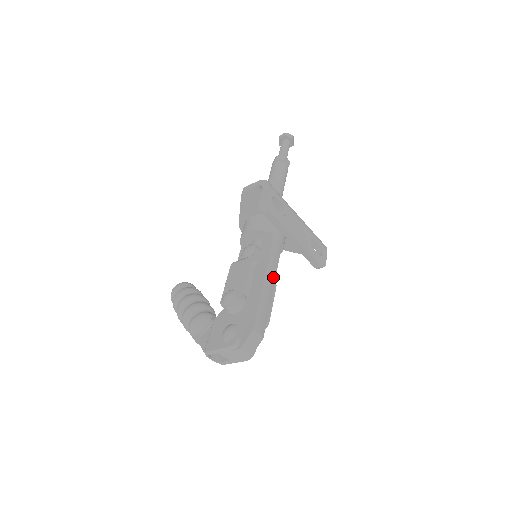
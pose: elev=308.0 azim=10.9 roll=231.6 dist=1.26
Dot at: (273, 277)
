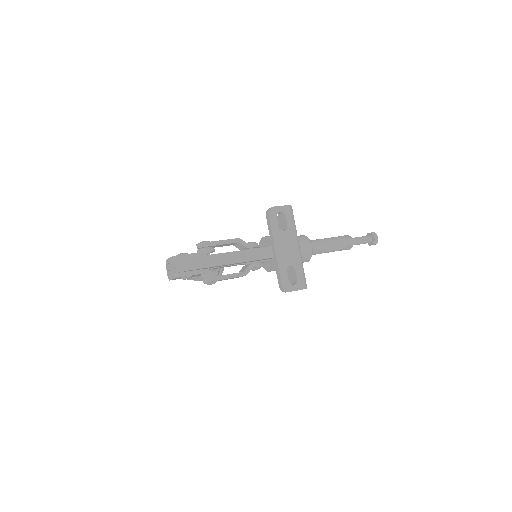
Dot at: (241, 259)
